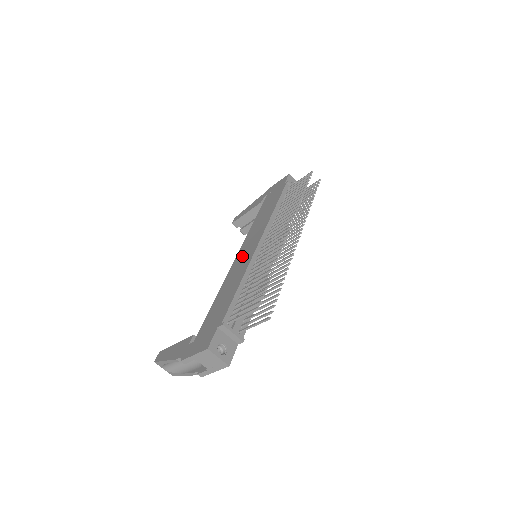
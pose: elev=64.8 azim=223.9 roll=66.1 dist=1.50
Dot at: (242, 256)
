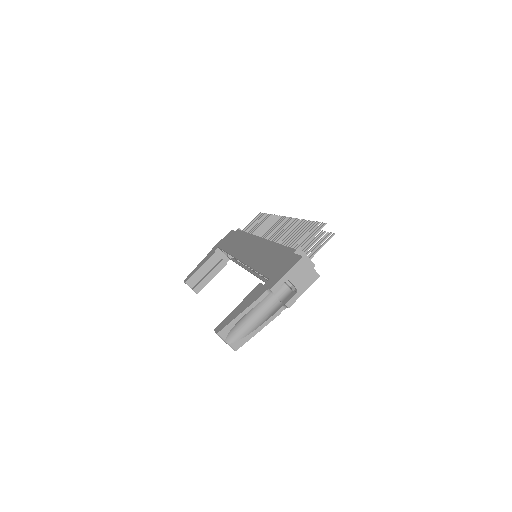
Dot at: (249, 251)
